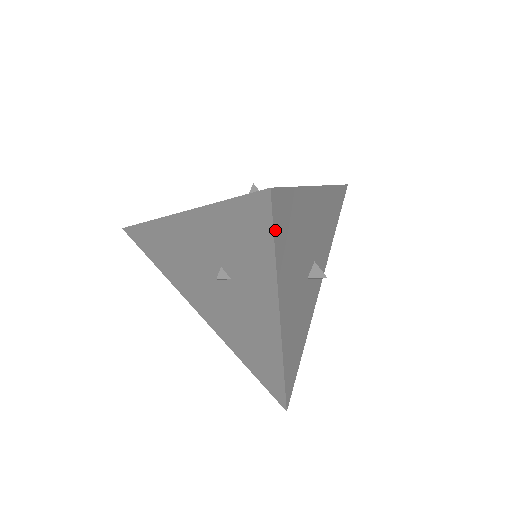
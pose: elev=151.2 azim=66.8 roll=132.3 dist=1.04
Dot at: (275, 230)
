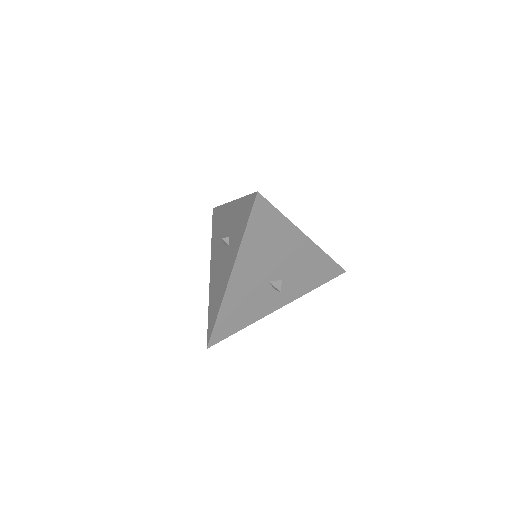
Dot at: (251, 217)
